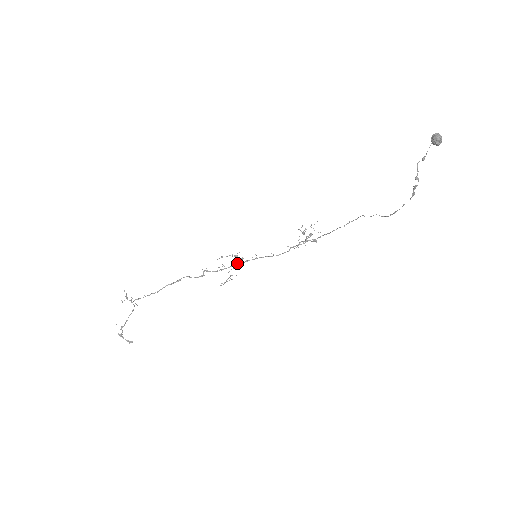
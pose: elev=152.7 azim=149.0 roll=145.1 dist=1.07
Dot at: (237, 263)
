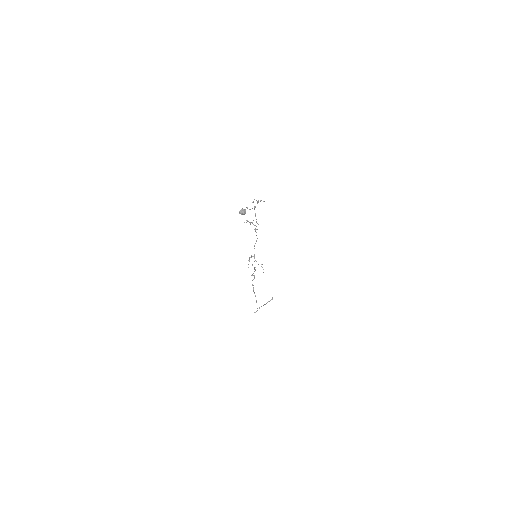
Dot at: occluded
